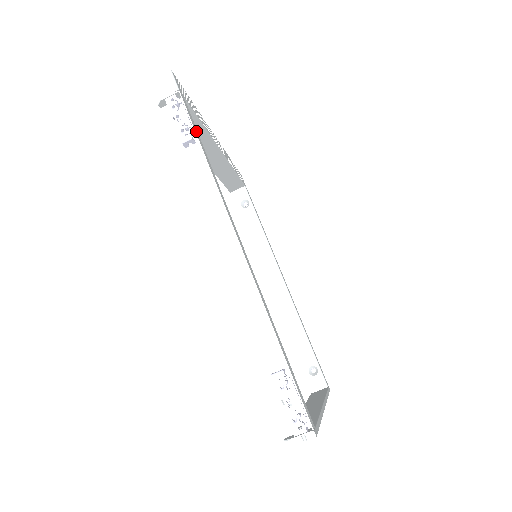
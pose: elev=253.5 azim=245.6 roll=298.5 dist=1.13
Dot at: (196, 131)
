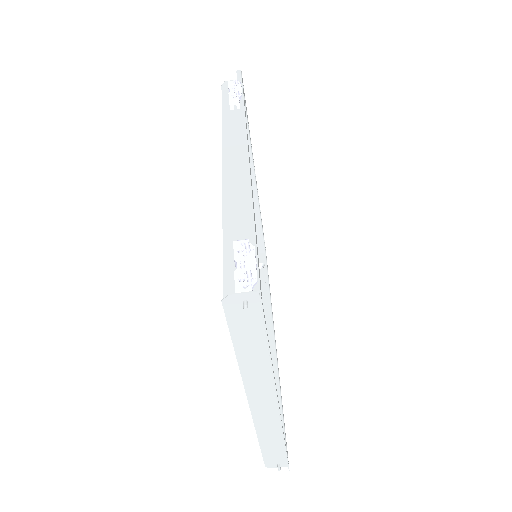
Dot at: occluded
